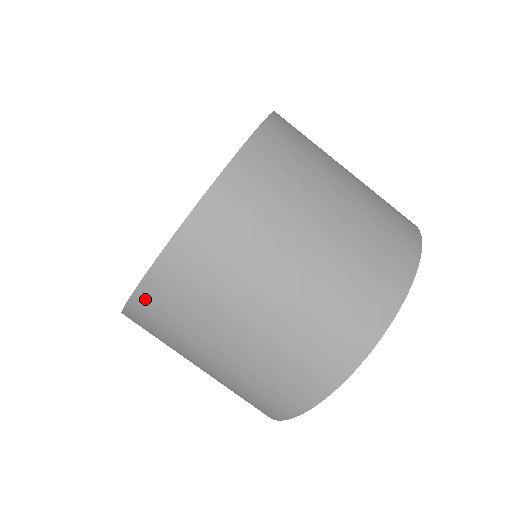
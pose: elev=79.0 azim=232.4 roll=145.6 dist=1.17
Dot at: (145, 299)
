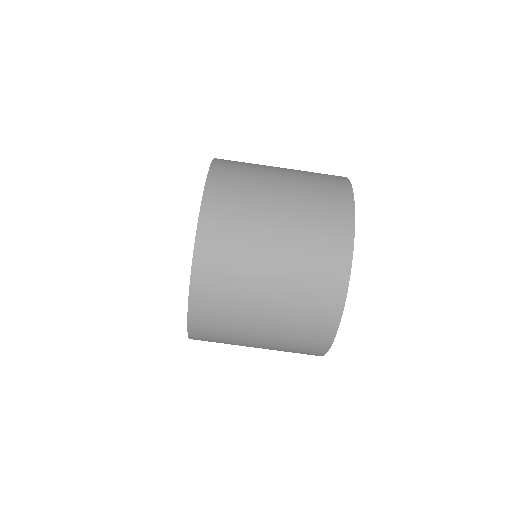
Dot at: (196, 329)
